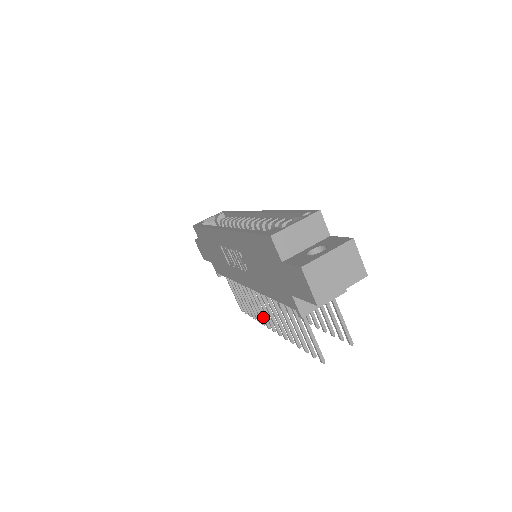
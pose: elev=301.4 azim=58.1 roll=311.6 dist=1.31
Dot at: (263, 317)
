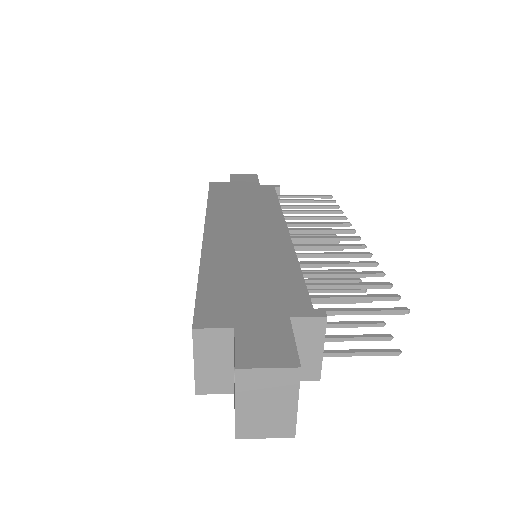
Dot at: occluded
